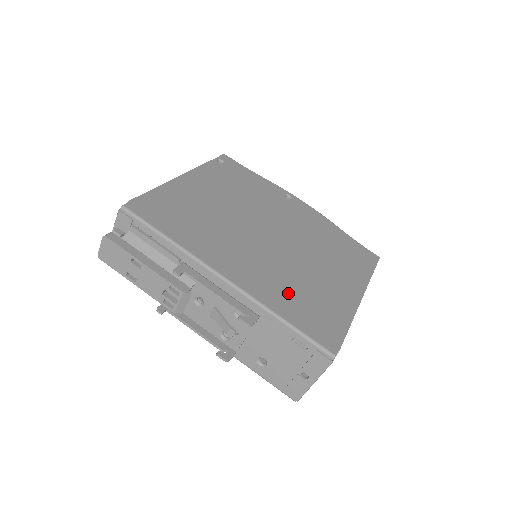
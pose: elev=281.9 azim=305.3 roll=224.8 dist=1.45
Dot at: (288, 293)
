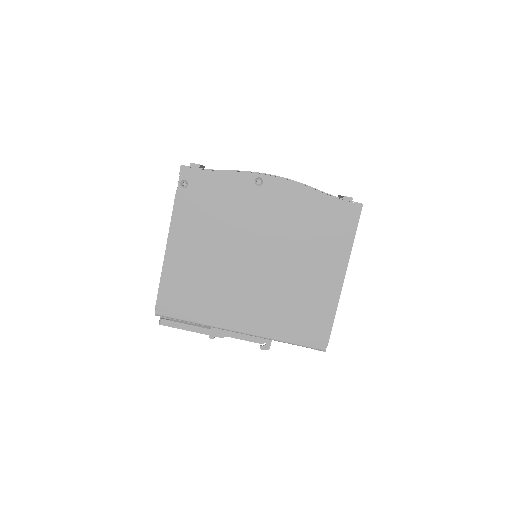
Dot at: (284, 317)
